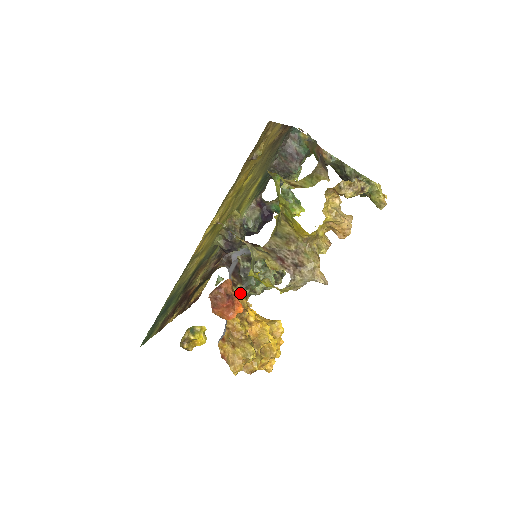
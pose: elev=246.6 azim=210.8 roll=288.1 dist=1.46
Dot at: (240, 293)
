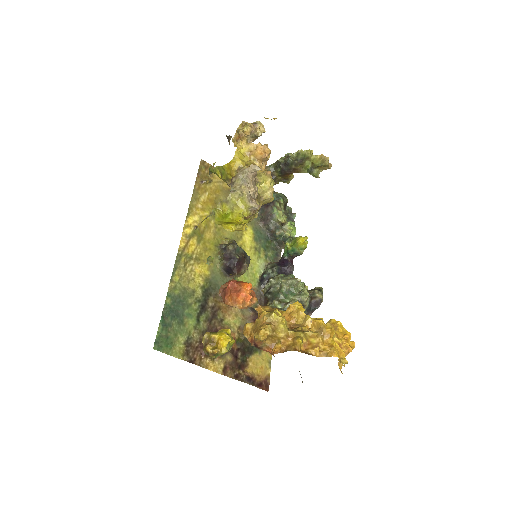
Dot at: (268, 306)
